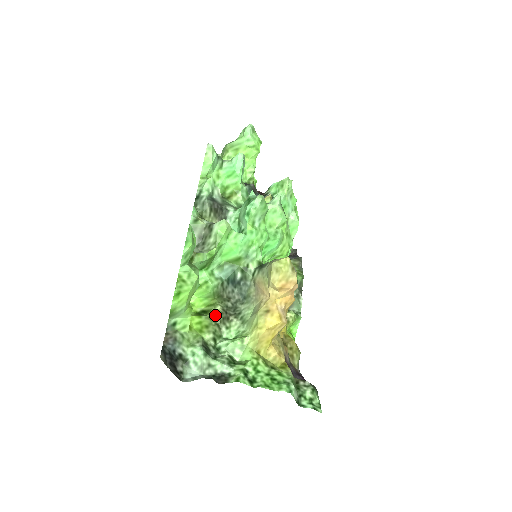
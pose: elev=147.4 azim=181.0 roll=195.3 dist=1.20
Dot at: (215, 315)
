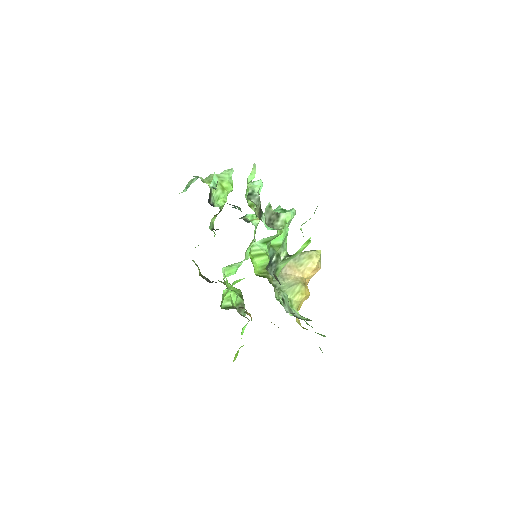
Dot at: (270, 280)
